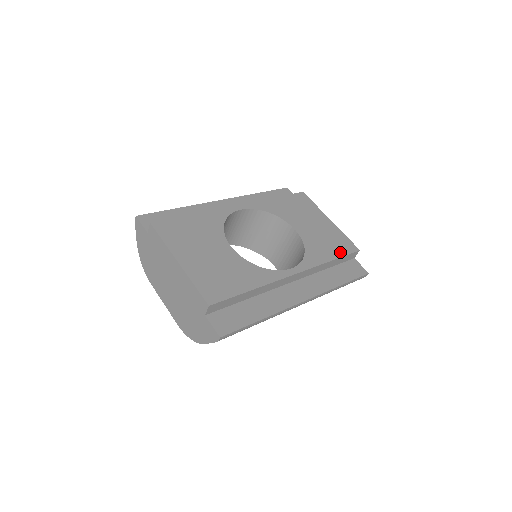
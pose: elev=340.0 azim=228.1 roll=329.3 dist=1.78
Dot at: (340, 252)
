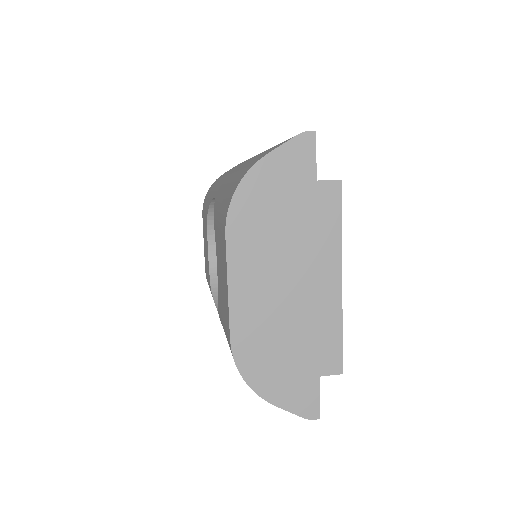
Dot at: occluded
